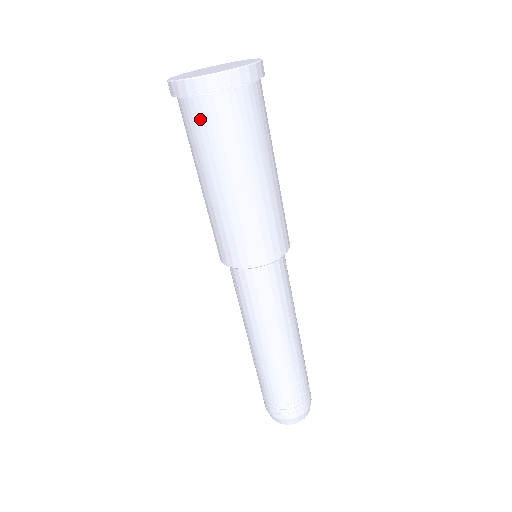
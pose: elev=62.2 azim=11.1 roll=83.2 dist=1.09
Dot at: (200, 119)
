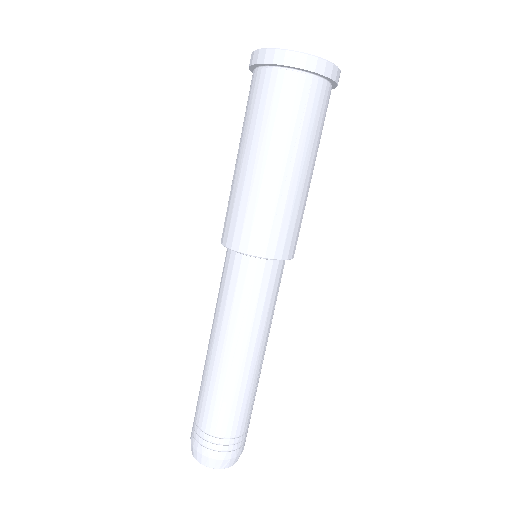
Dot at: (250, 90)
